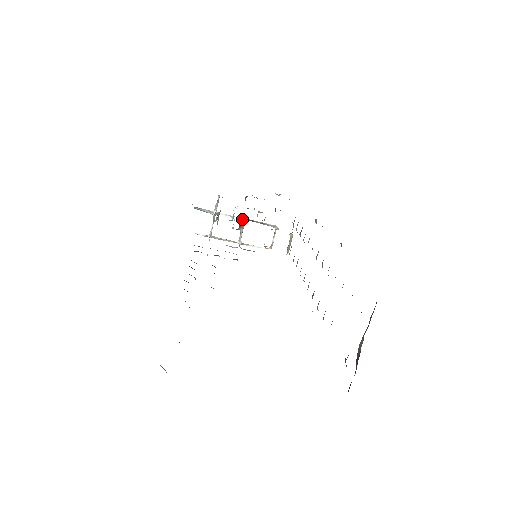
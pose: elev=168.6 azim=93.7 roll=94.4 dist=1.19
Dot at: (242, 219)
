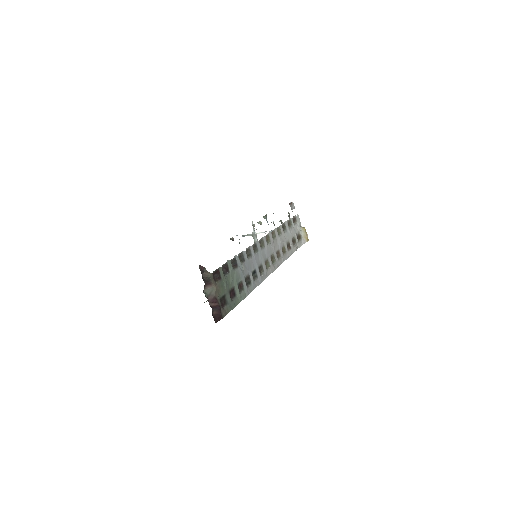
Dot at: occluded
